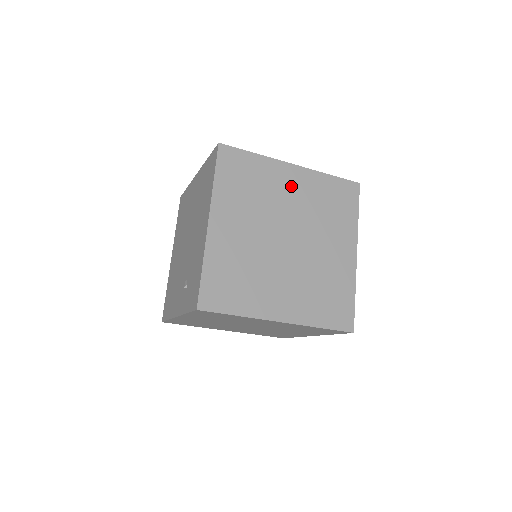
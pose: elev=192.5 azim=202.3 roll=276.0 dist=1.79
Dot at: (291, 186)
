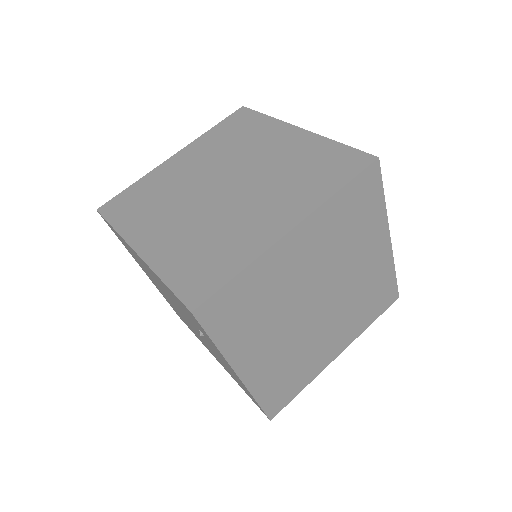
Dot at: (186, 164)
